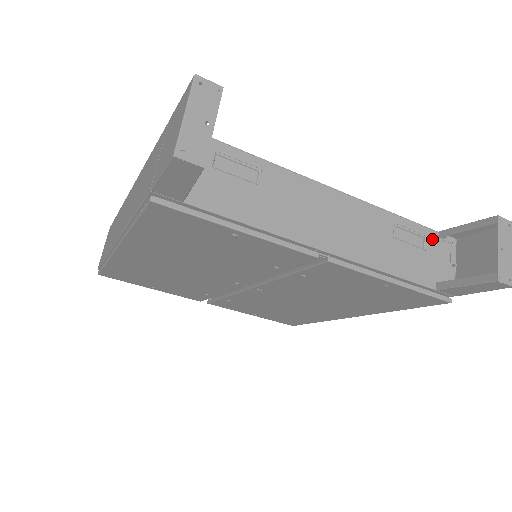
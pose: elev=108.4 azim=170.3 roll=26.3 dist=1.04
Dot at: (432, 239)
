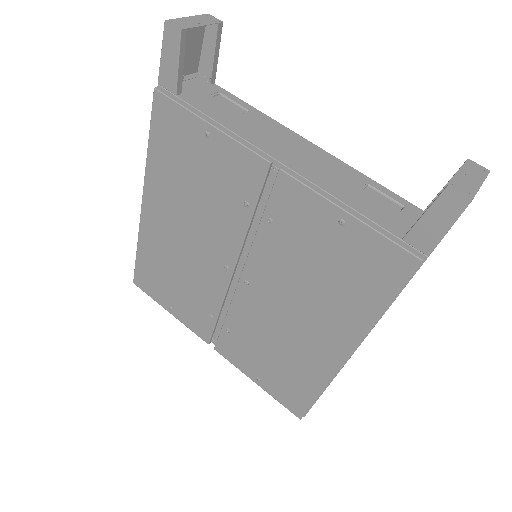
Dot at: (413, 211)
